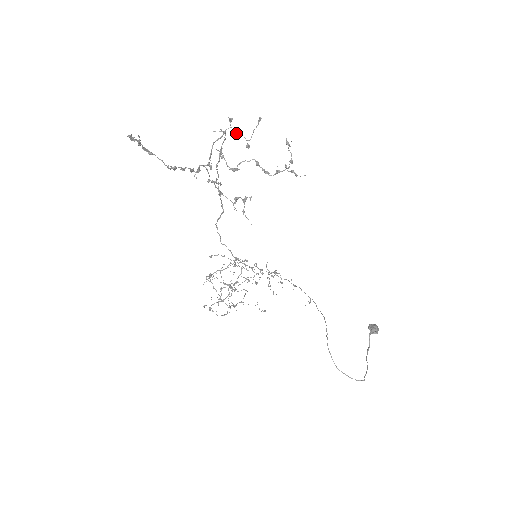
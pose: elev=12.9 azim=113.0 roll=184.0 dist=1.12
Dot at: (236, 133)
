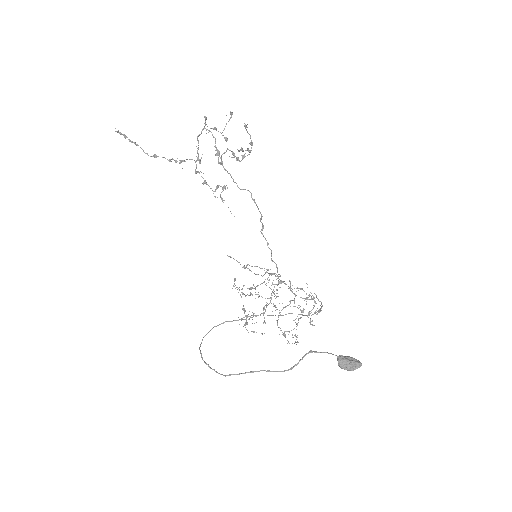
Dot at: occluded
